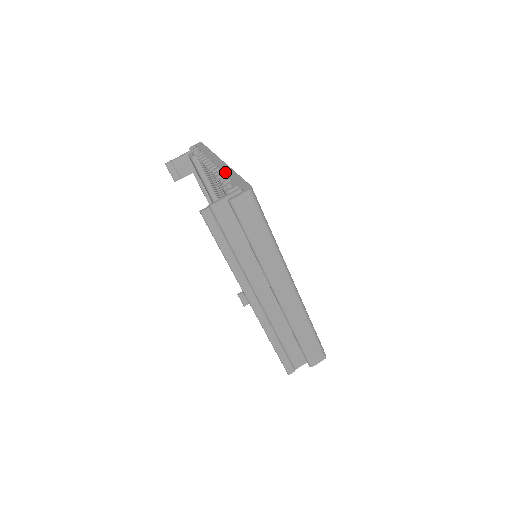
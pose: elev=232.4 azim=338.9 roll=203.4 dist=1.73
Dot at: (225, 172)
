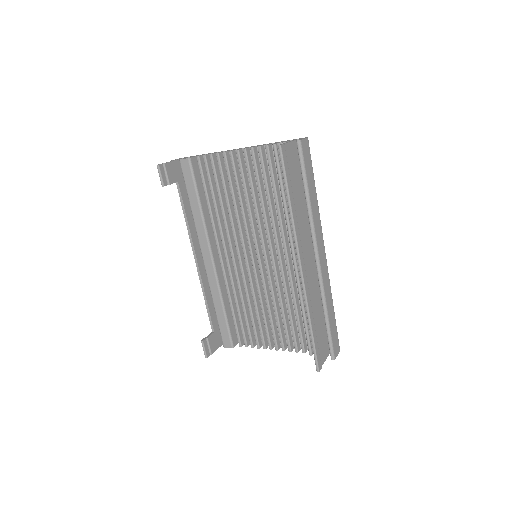
Dot at: occluded
